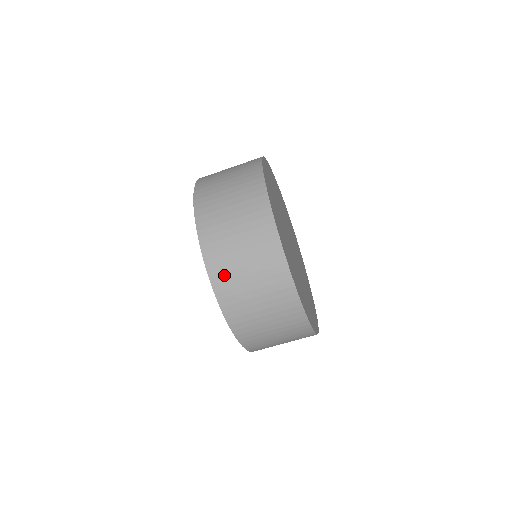
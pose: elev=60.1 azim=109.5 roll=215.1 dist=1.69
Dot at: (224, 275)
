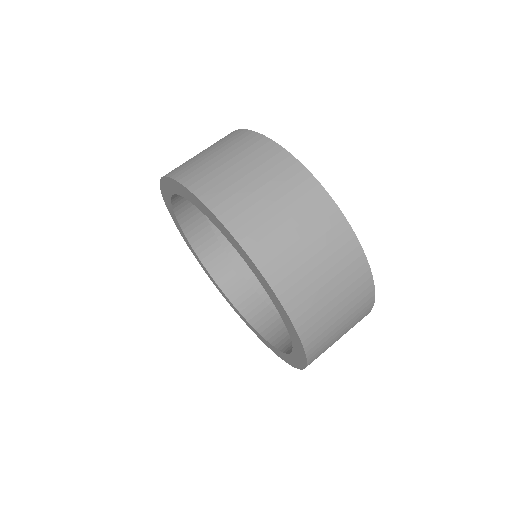
Dot at: (216, 188)
